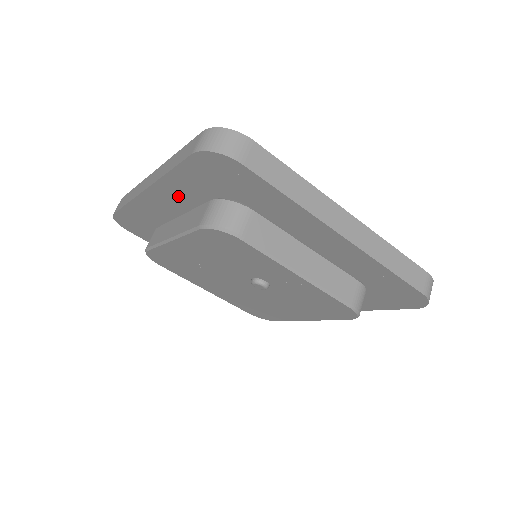
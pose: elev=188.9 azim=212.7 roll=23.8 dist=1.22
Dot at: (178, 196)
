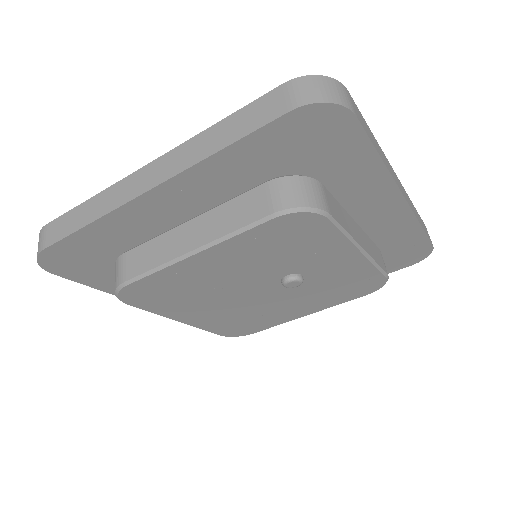
Dot at: (207, 188)
